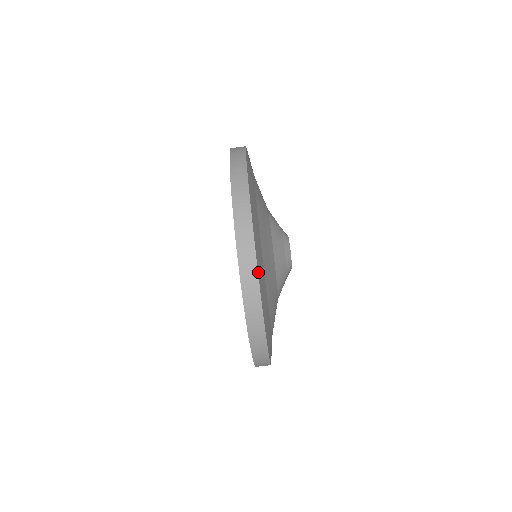
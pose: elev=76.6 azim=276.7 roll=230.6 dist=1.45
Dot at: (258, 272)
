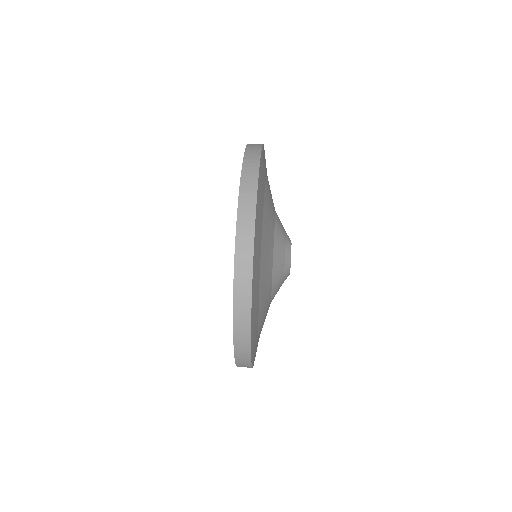
Dot at: occluded
